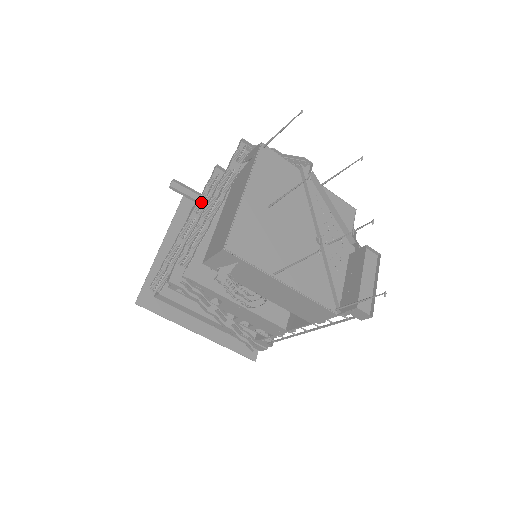
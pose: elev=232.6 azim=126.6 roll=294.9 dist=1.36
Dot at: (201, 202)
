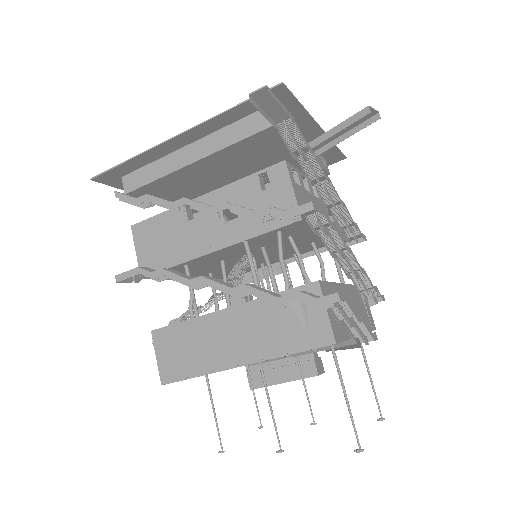
Dot at: (246, 208)
